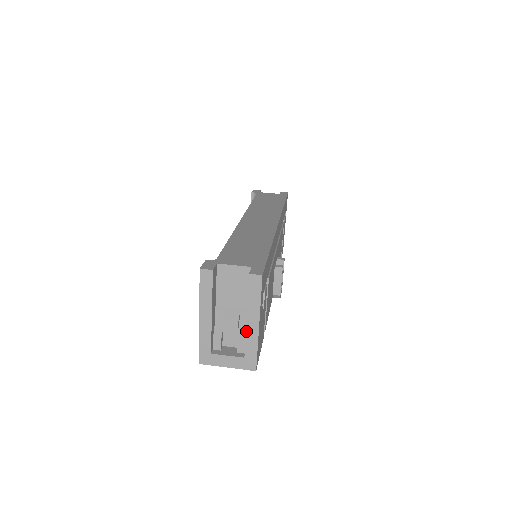
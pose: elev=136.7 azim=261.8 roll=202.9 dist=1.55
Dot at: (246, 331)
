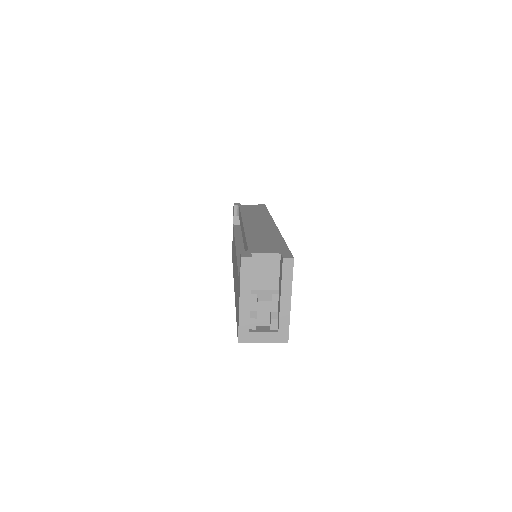
Dot at: (280, 308)
